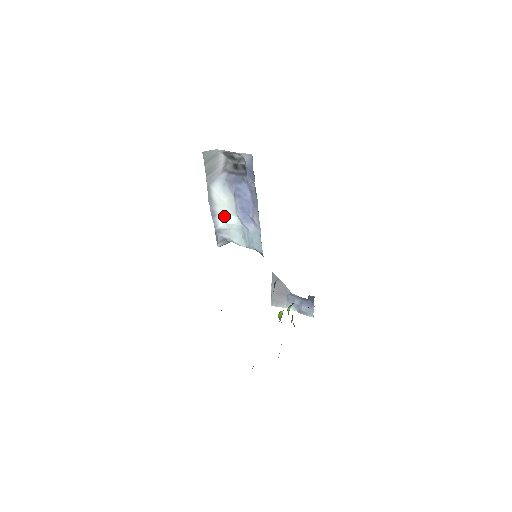
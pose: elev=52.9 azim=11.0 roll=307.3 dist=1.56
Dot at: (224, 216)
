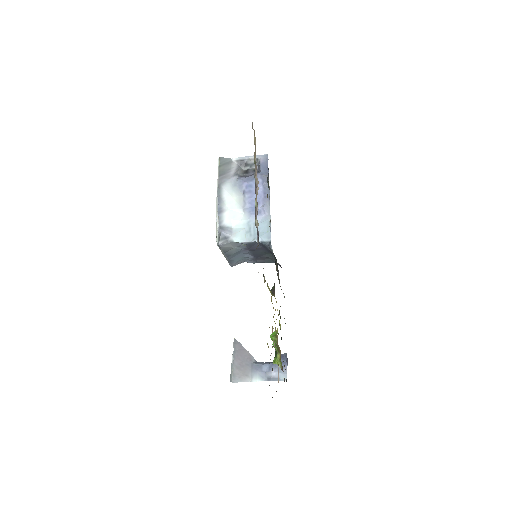
Dot at: (230, 213)
